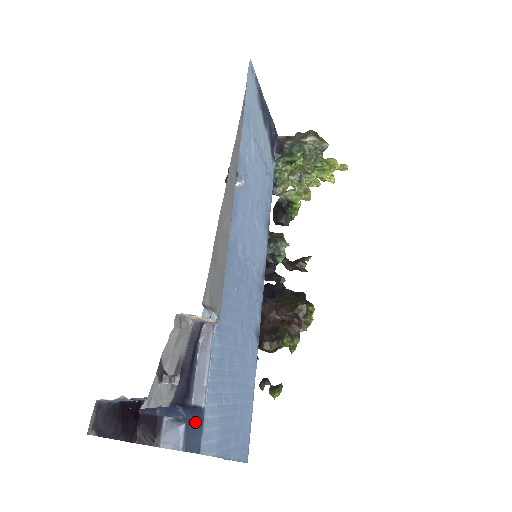
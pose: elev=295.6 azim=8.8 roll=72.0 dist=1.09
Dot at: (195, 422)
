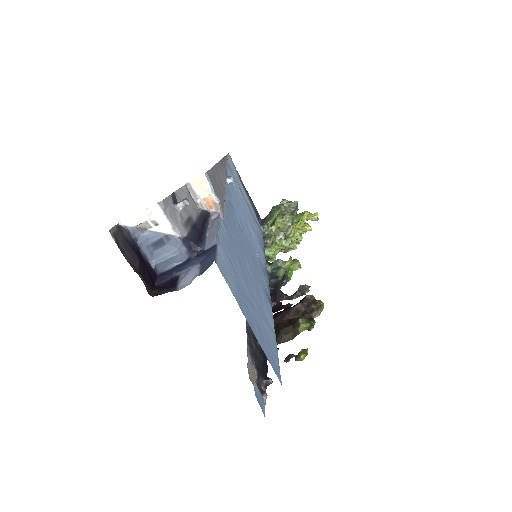
Dot at: (209, 254)
